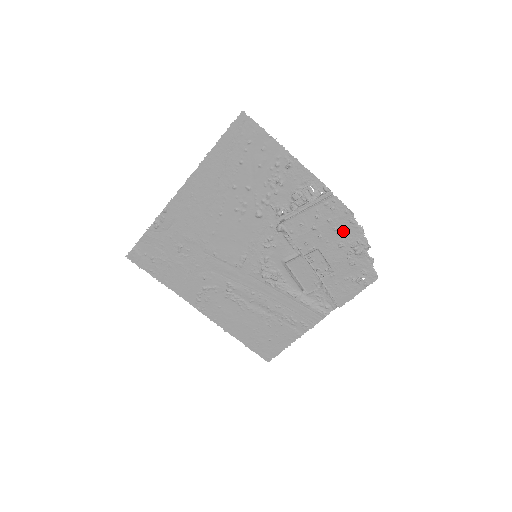
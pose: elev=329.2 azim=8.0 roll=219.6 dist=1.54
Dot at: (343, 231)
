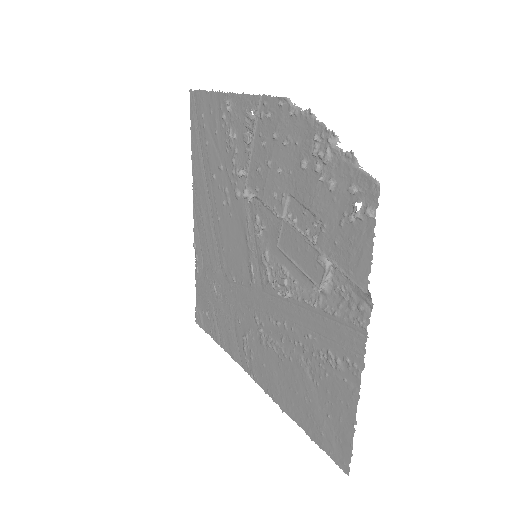
Dot at: (294, 138)
